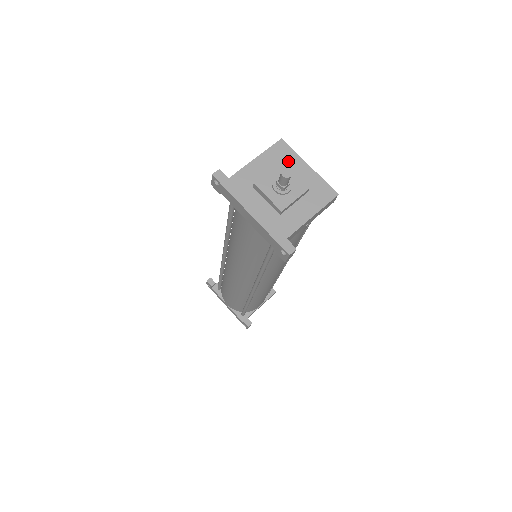
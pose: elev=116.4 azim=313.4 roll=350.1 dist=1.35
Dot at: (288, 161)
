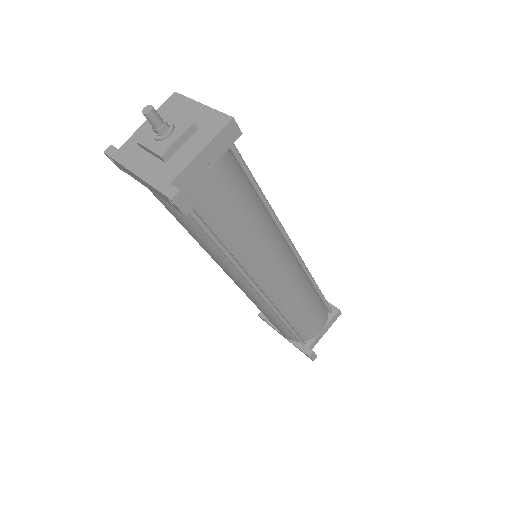
Dot at: (179, 109)
